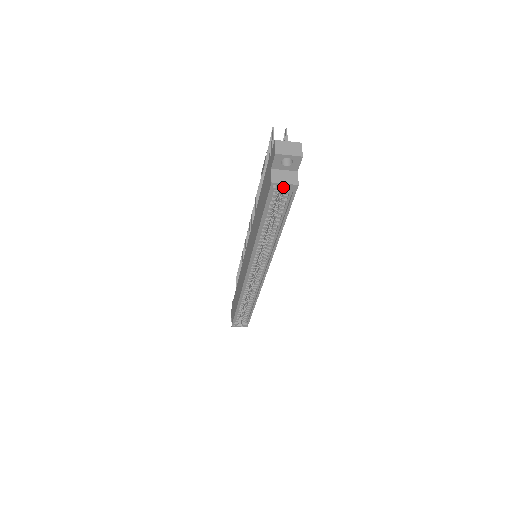
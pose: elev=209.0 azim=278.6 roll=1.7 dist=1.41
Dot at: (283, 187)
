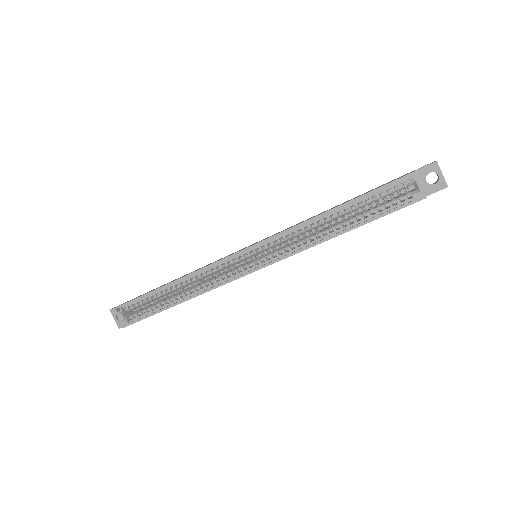
Dot at: occluded
